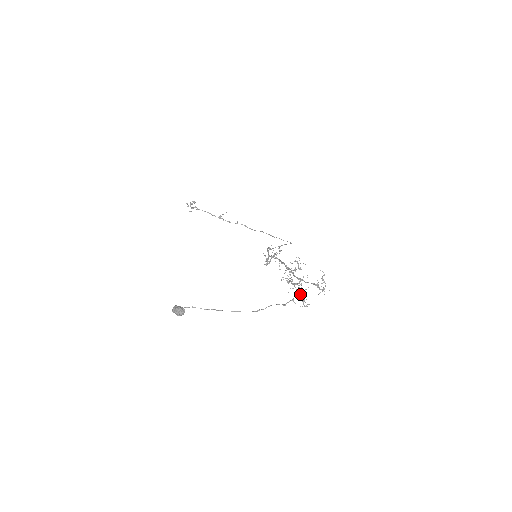
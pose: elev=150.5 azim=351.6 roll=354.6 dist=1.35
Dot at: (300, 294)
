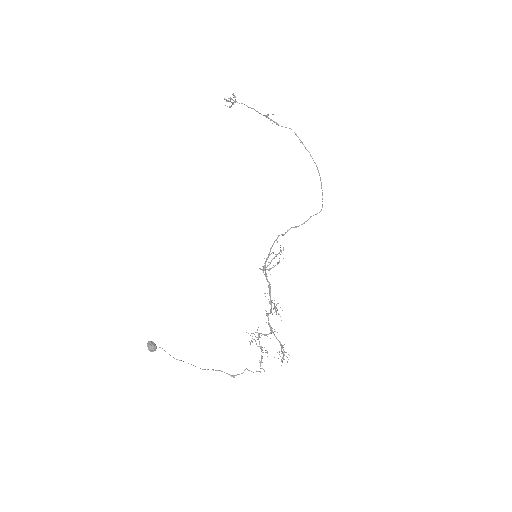
Dot at: (262, 352)
